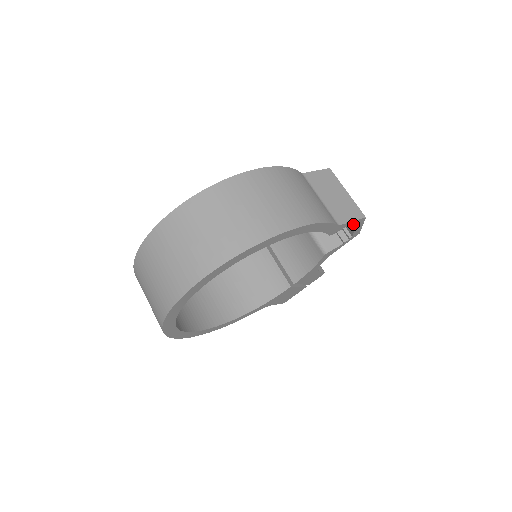
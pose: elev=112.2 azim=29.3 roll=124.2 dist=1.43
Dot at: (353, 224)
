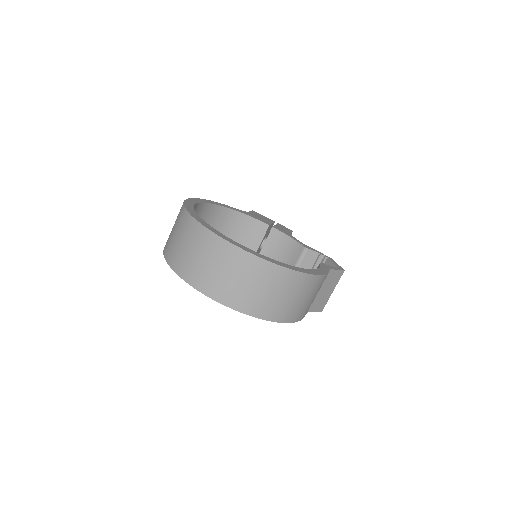
Dot at: occluded
